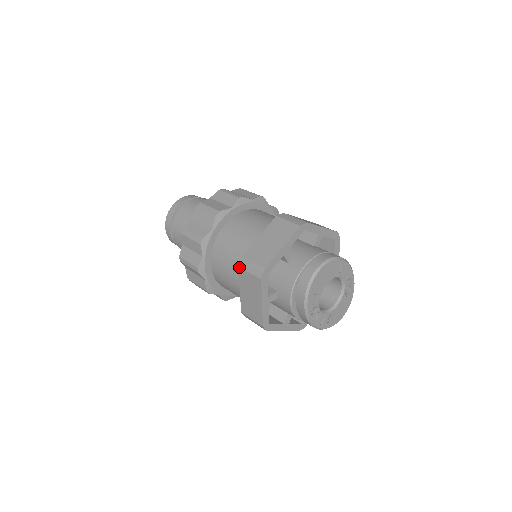
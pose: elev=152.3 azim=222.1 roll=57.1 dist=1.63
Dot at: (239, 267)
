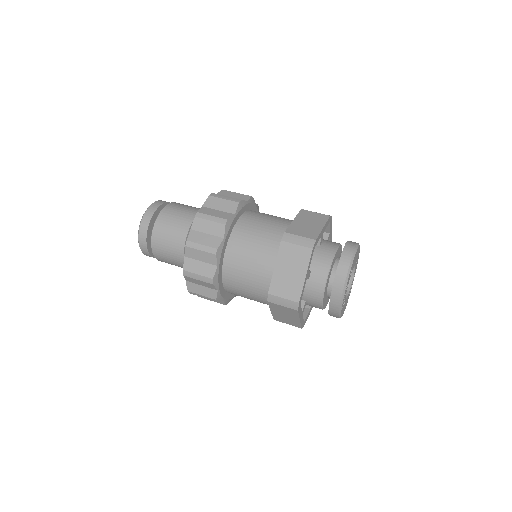
Dot at: (282, 241)
